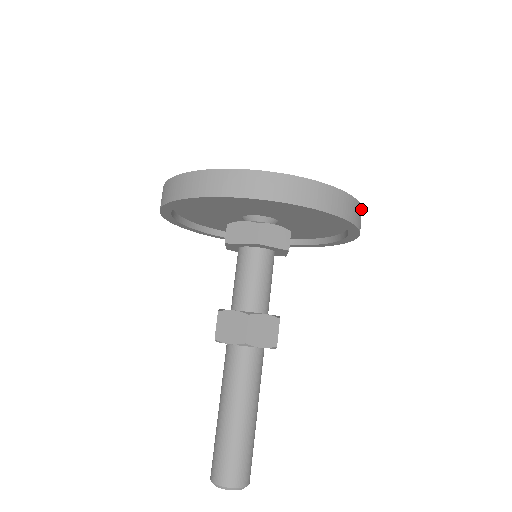
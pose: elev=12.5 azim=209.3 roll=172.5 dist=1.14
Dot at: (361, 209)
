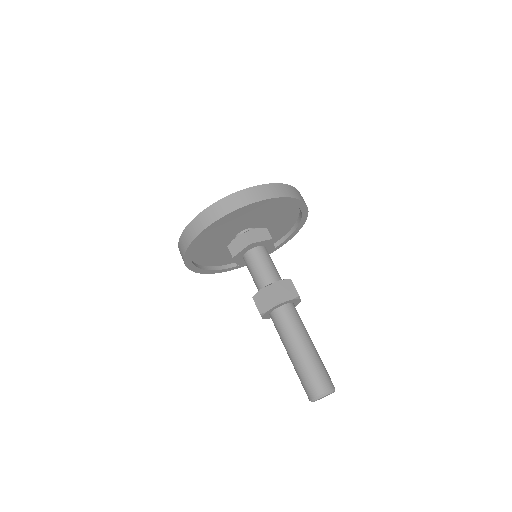
Dot at: (298, 191)
